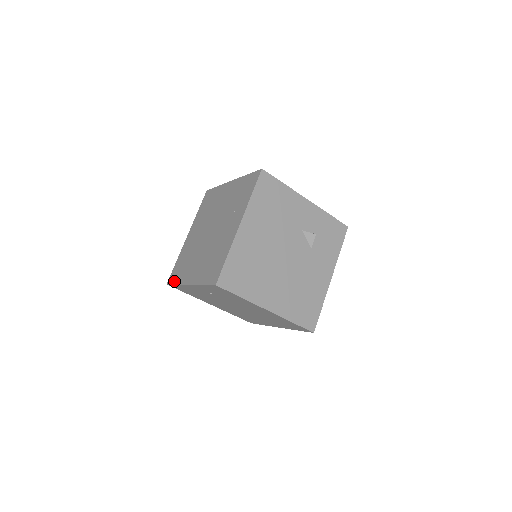
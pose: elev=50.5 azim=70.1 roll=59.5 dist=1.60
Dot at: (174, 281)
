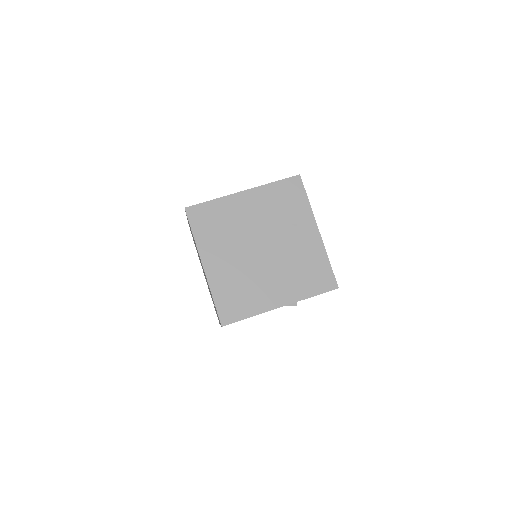
Dot at: occluded
